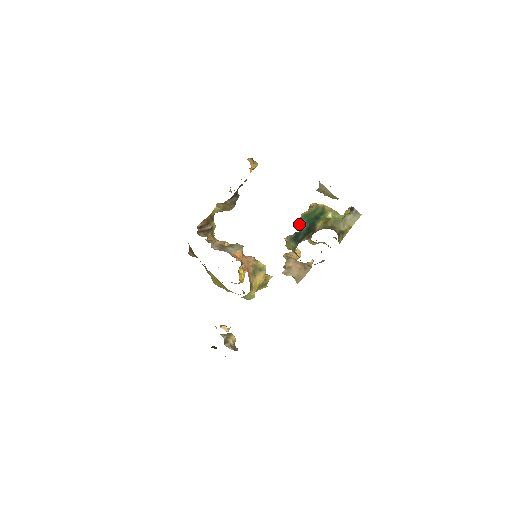
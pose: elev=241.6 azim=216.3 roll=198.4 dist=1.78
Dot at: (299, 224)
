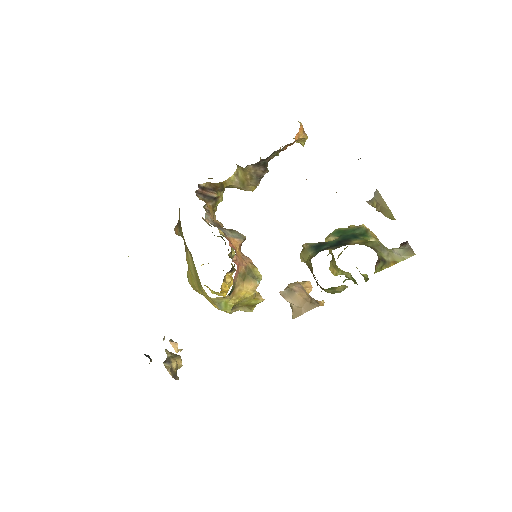
Dot at: (328, 238)
